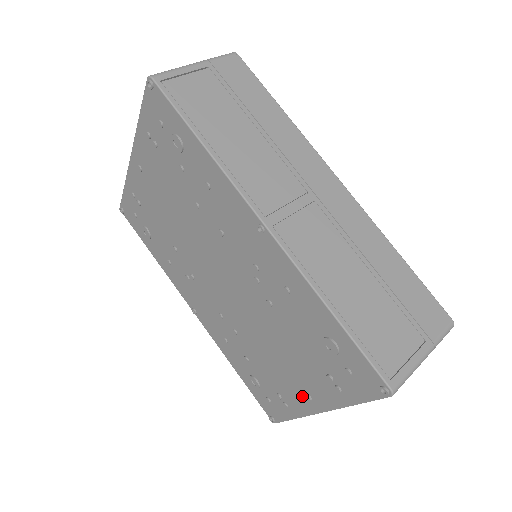
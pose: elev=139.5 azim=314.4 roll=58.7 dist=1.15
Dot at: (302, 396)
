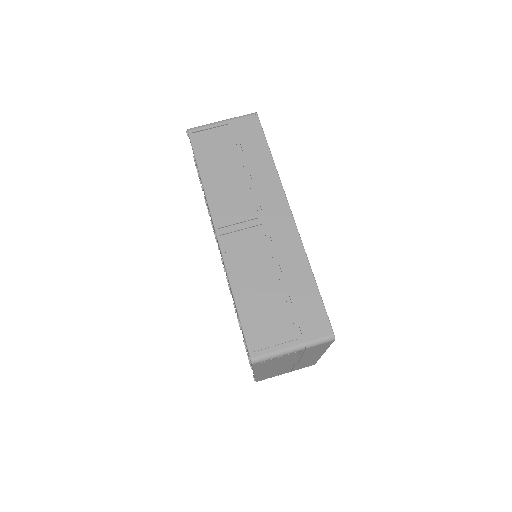
Dot at: occluded
